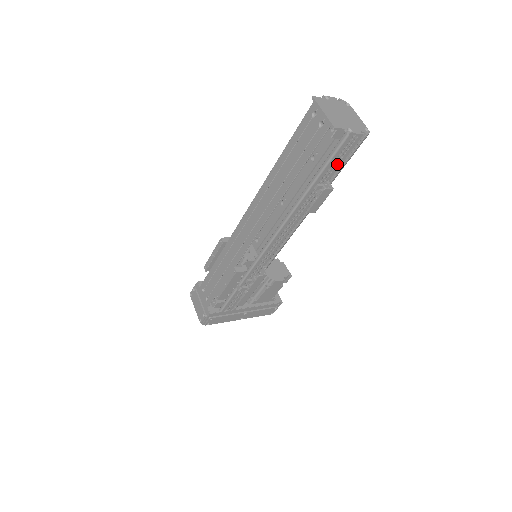
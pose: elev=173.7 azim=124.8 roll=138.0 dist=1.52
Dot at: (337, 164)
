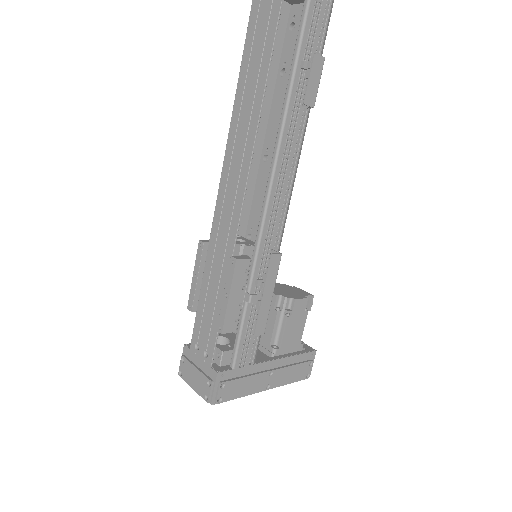
Dot at: (316, 28)
